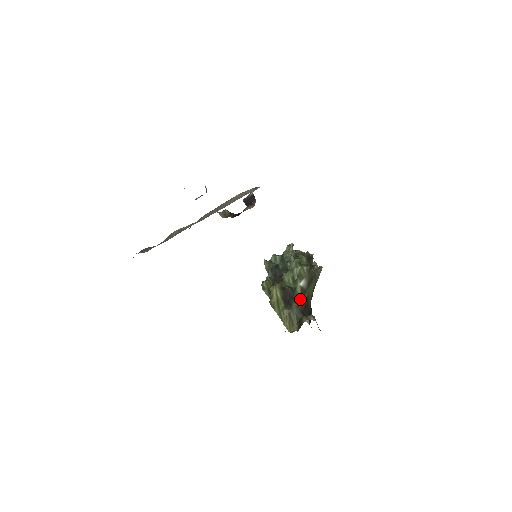
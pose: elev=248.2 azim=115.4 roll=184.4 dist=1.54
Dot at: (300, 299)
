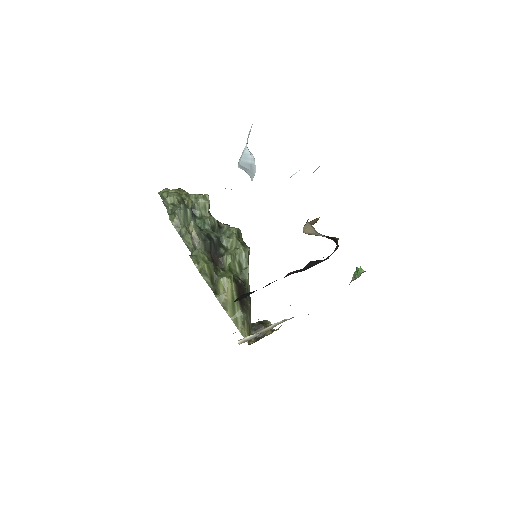
Dot at: occluded
